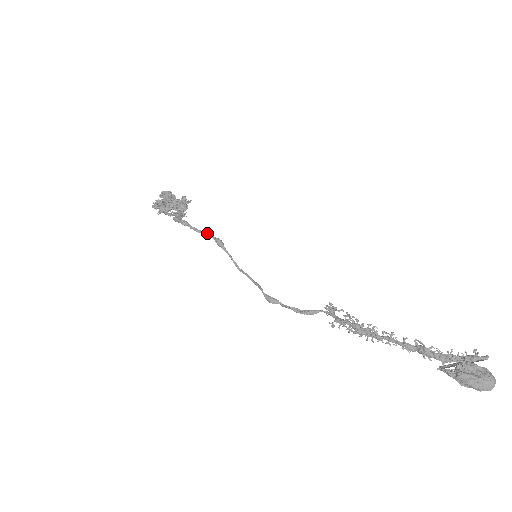
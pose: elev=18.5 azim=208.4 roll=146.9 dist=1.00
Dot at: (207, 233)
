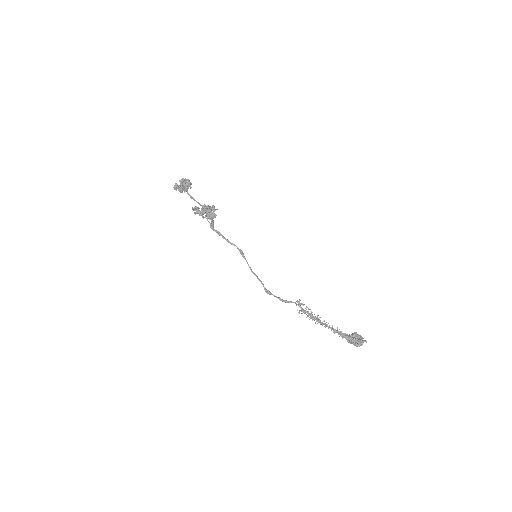
Dot at: (234, 244)
